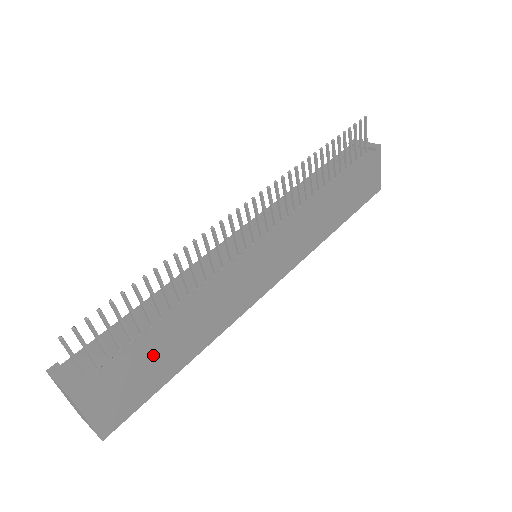
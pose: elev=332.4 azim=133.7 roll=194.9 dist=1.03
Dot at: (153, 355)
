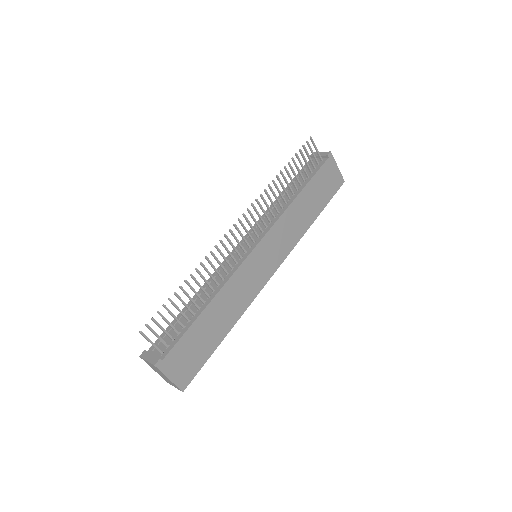
Dot at: (200, 334)
